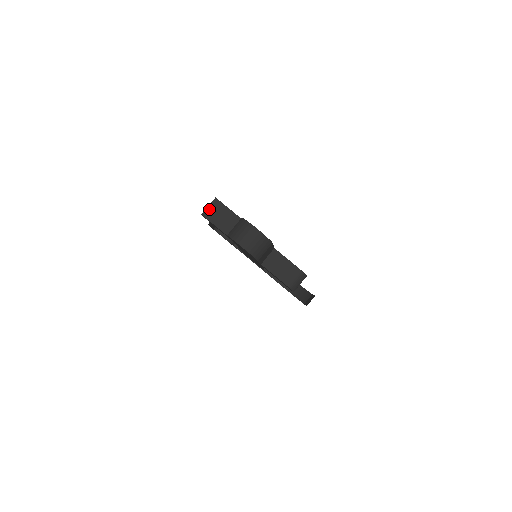
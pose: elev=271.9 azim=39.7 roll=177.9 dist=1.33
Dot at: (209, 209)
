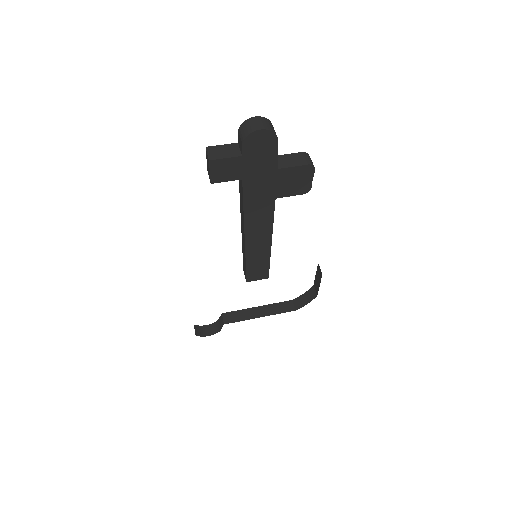
Dot at: (210, 155)
